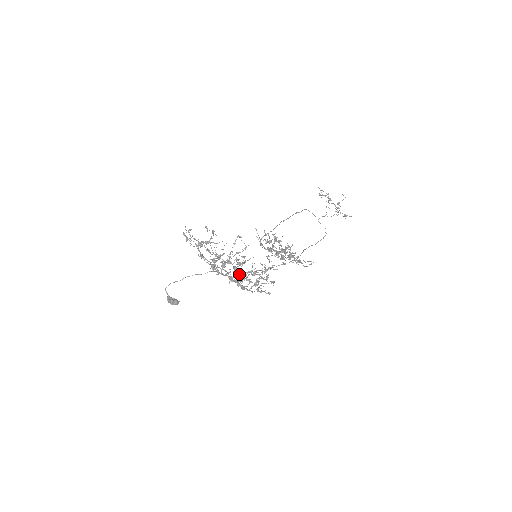
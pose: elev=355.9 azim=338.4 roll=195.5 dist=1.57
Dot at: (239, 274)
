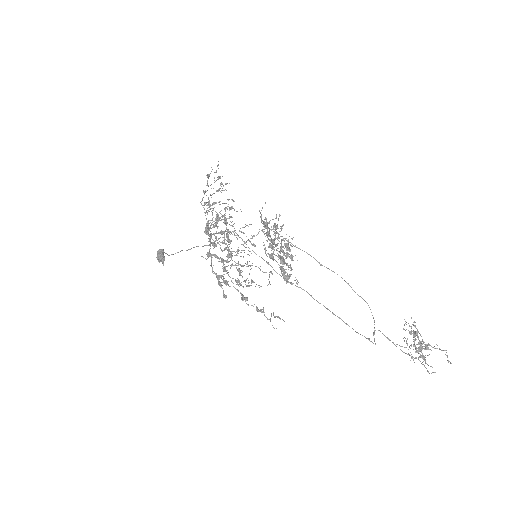
Dot at: (223, 250)
